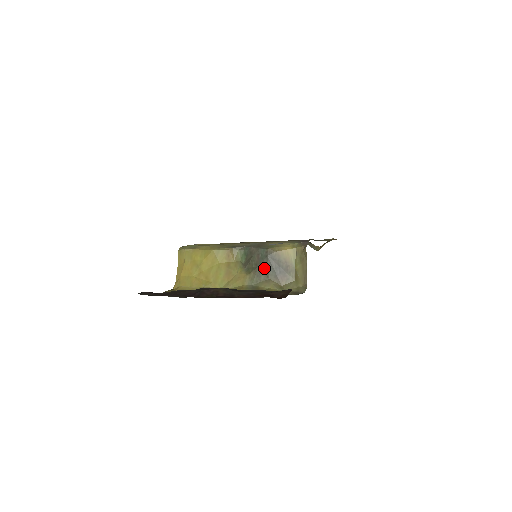
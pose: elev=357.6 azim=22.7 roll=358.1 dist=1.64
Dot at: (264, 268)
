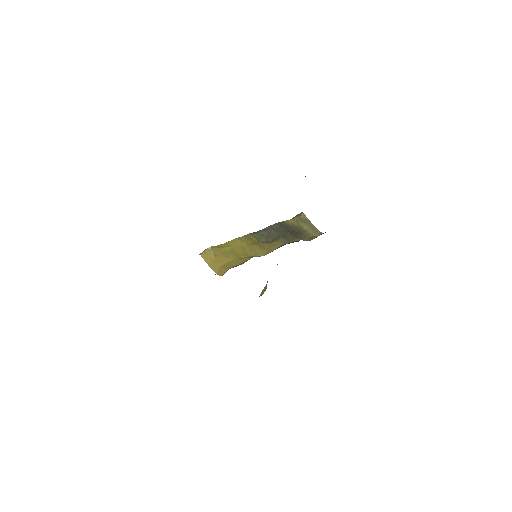
Dot at: (285, 233)
